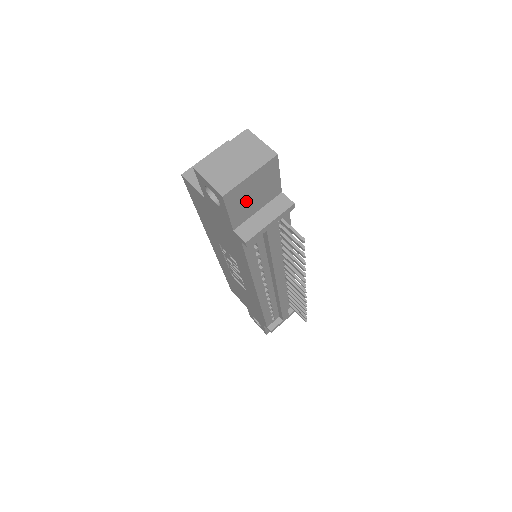
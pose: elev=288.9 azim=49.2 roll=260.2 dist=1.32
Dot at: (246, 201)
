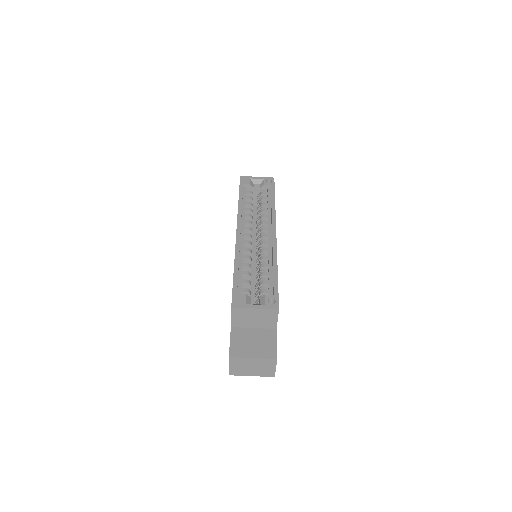
Dot at: occluded
